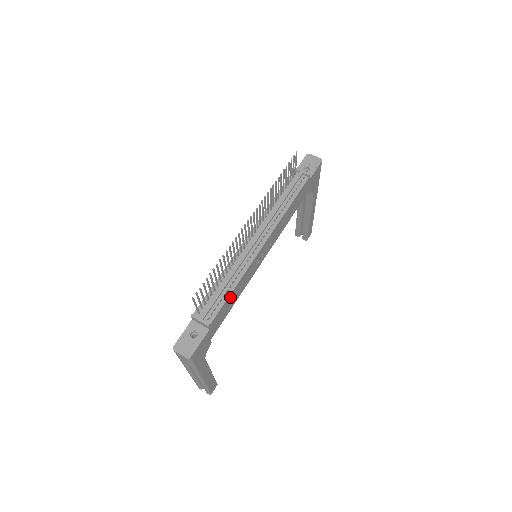
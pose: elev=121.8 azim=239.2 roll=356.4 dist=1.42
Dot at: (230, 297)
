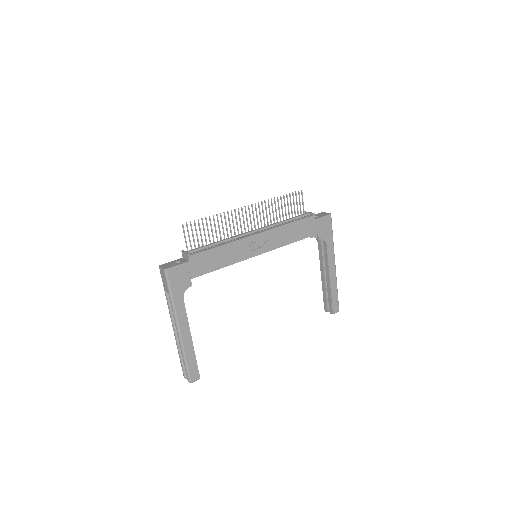
Dot at: (215, 251)
